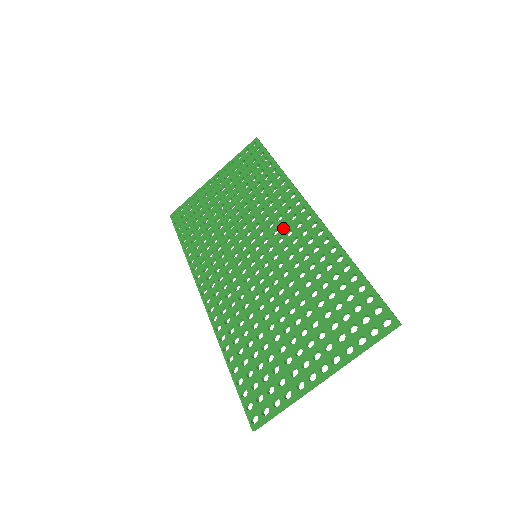
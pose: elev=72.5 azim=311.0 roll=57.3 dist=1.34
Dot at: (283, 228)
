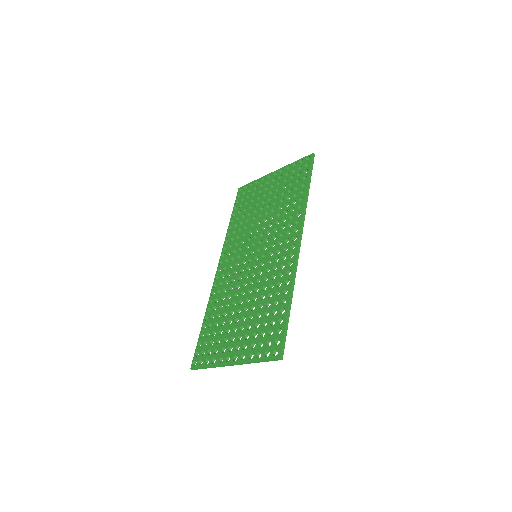
Dot at: (278, 245)
